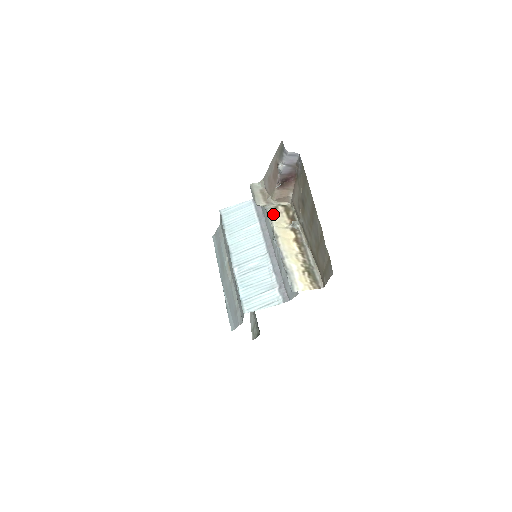
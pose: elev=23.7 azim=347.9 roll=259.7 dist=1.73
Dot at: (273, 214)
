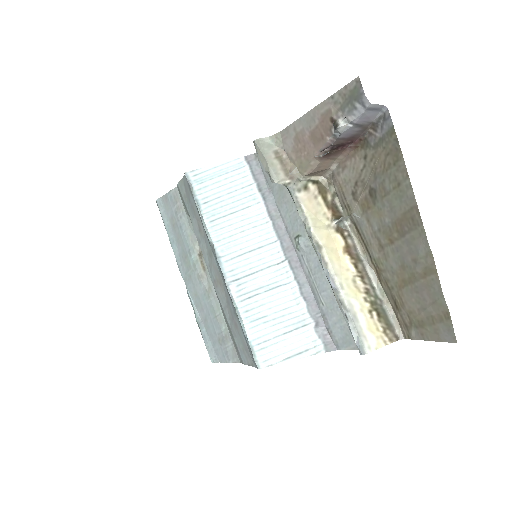
Dot at: (305, 201)
